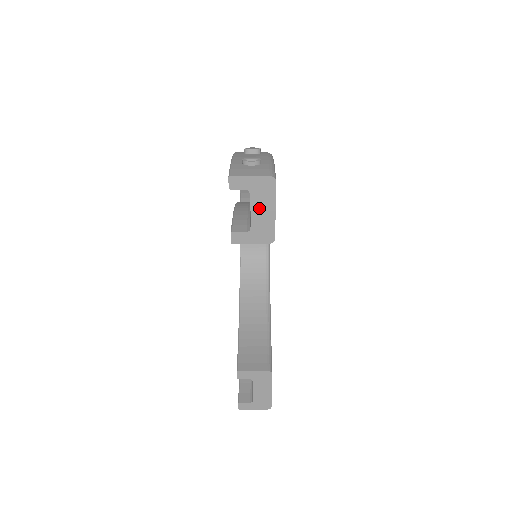
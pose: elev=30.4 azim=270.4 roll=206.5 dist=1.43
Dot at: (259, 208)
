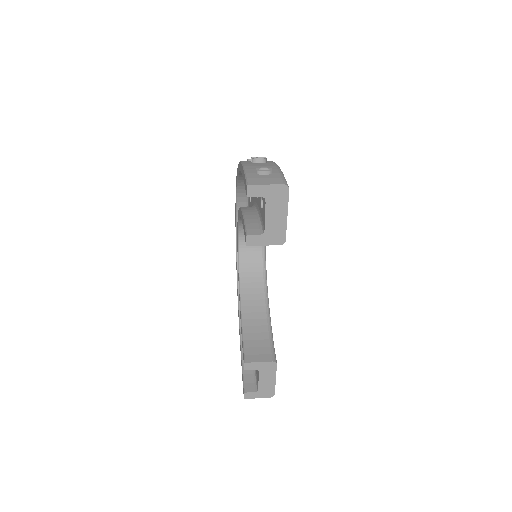
Dot at: (273, 213)
